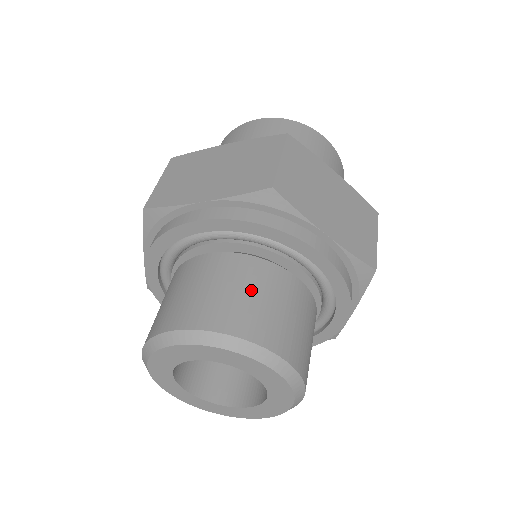
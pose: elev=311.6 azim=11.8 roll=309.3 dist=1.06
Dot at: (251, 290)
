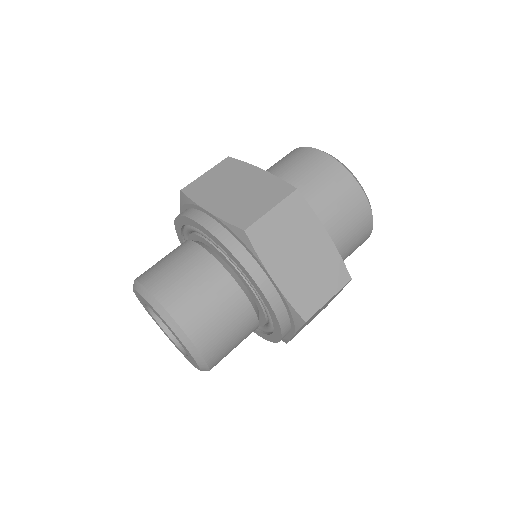
Dot at: (235, 336)
